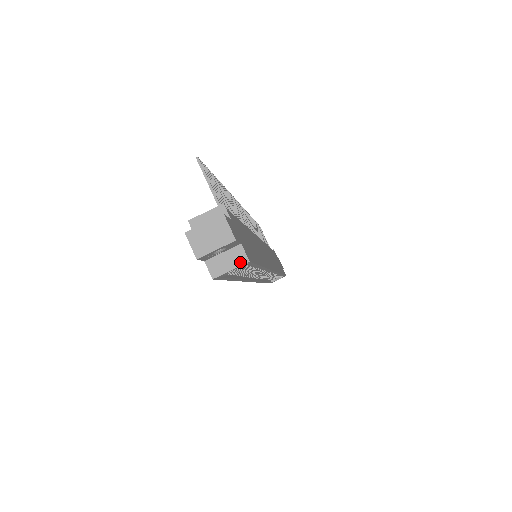
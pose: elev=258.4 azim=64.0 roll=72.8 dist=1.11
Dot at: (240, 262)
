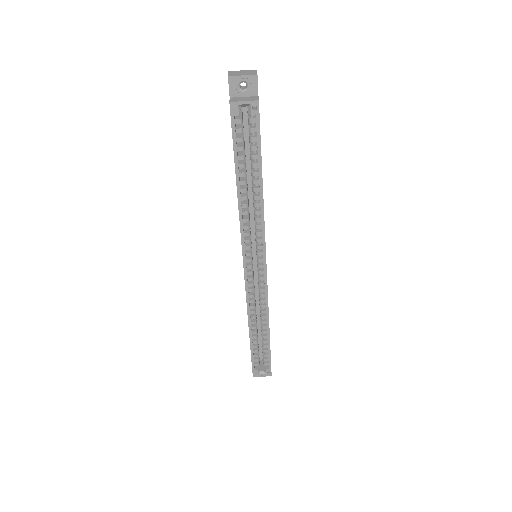
Dot at: (252, 100)
